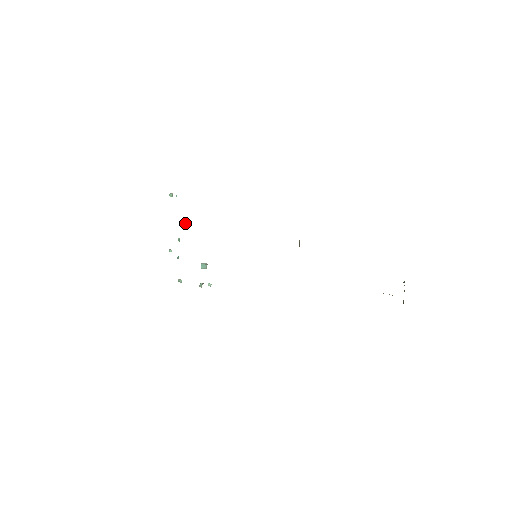
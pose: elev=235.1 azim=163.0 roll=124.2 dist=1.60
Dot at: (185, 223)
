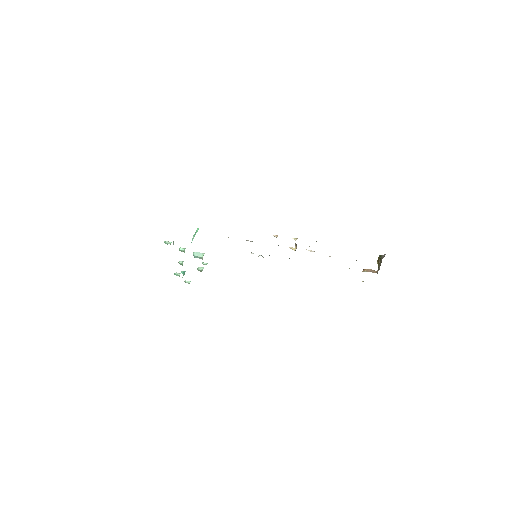
Dot at: (181, 249)
